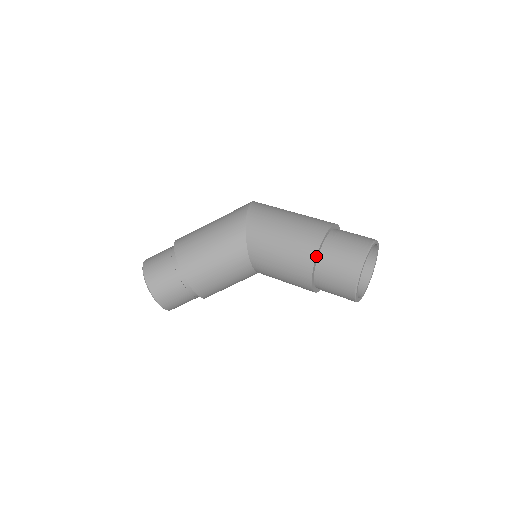
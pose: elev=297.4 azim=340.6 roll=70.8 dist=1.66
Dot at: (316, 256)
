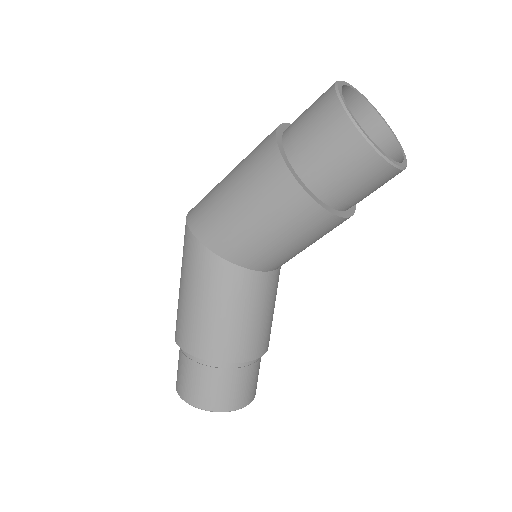
Dot at: (298, 183)
